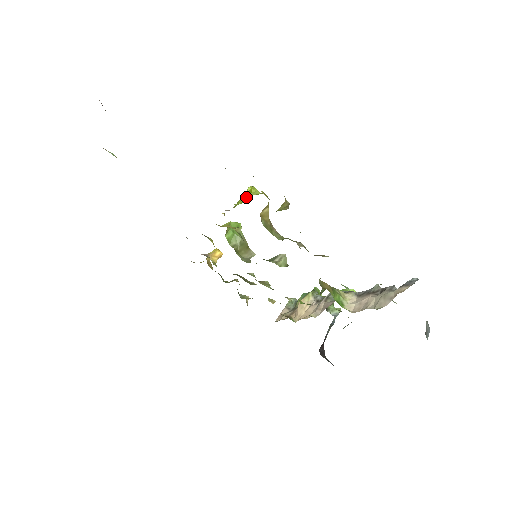
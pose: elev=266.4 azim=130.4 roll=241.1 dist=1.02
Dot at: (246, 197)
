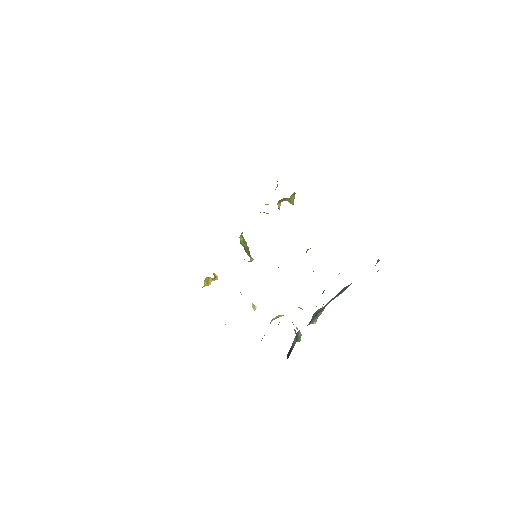
Dot at: (265, 204)
